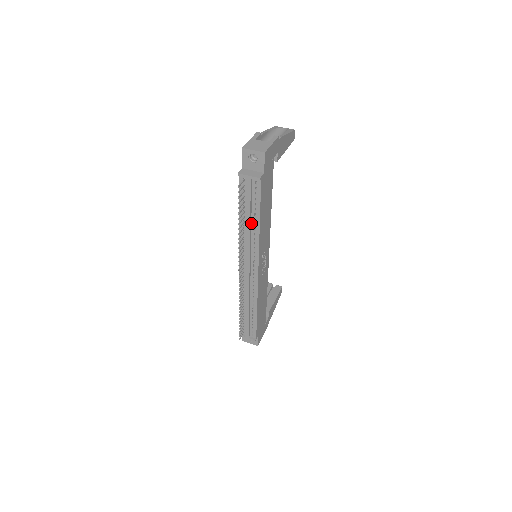
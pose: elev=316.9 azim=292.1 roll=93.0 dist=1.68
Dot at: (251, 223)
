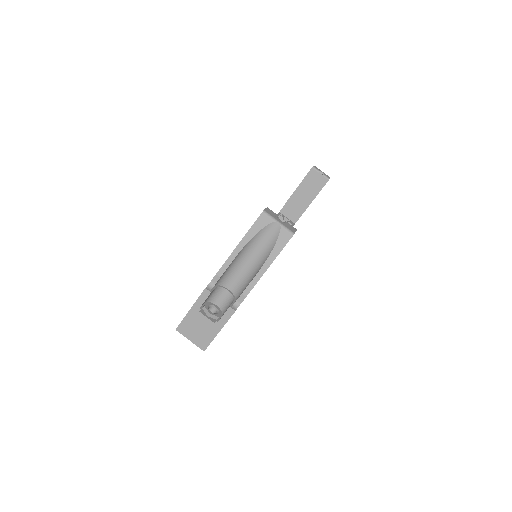
Dot at: occluded
